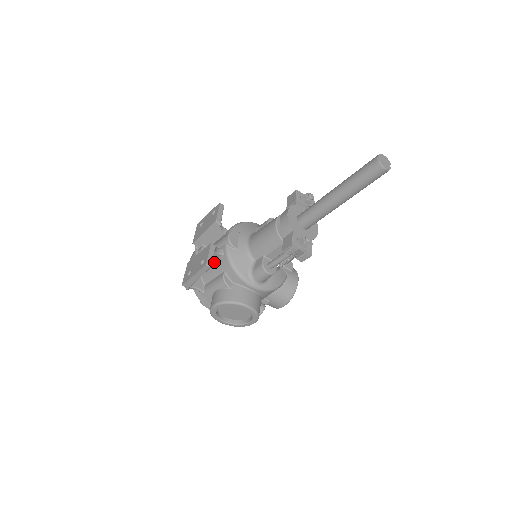
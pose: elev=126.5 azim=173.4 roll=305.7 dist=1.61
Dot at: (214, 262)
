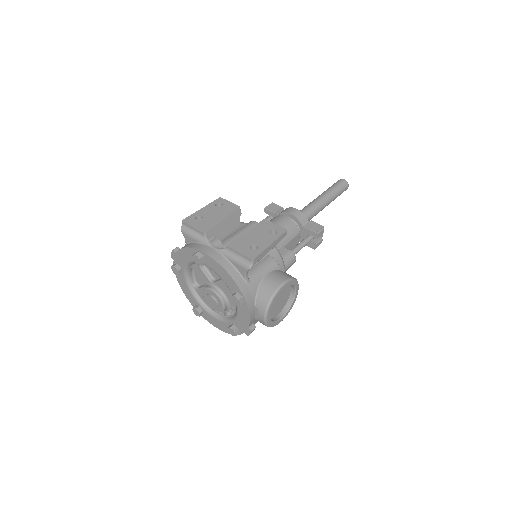
Dot at: occluded
